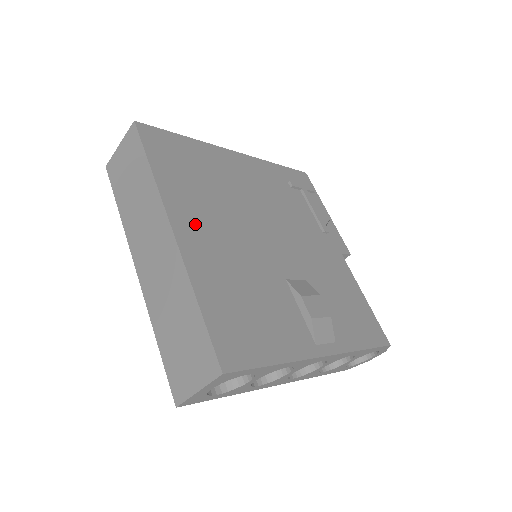
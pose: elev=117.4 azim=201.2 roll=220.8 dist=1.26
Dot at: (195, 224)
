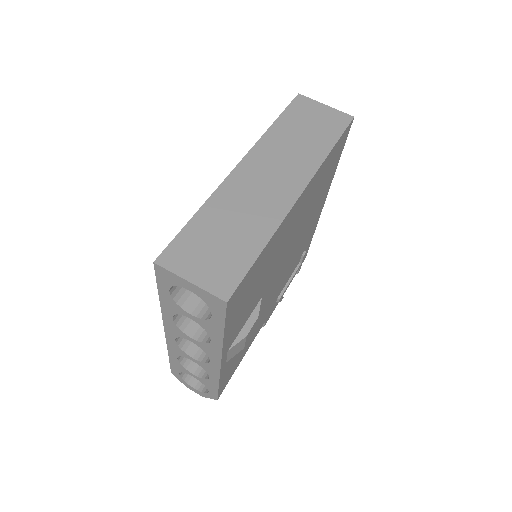
Dot at: (300, 207)
